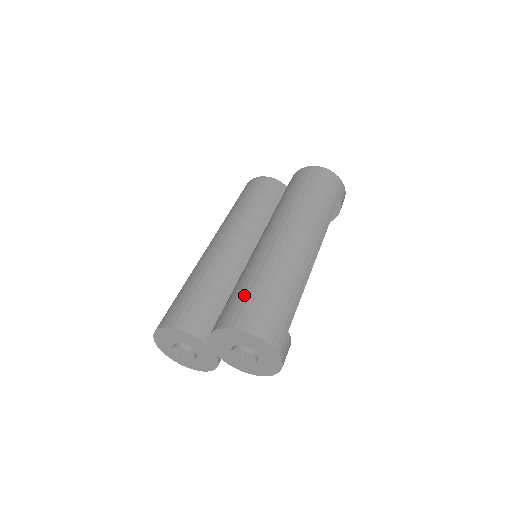
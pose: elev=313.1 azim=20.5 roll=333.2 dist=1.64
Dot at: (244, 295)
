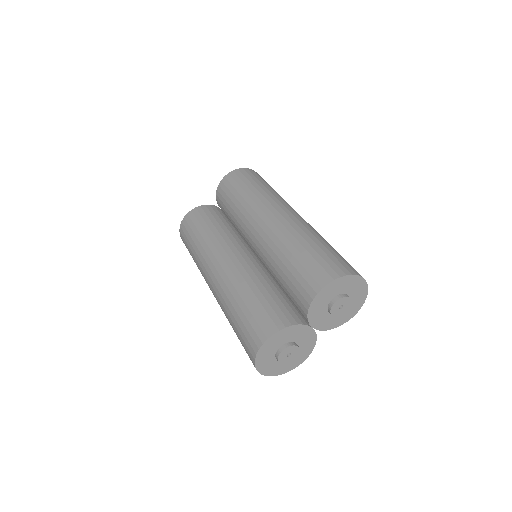
Dot at: (303, 265)
